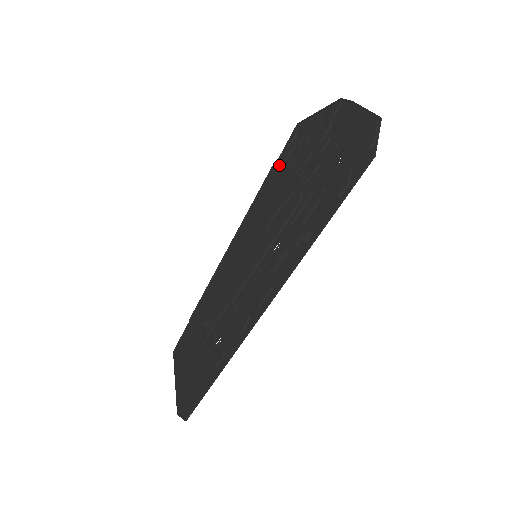
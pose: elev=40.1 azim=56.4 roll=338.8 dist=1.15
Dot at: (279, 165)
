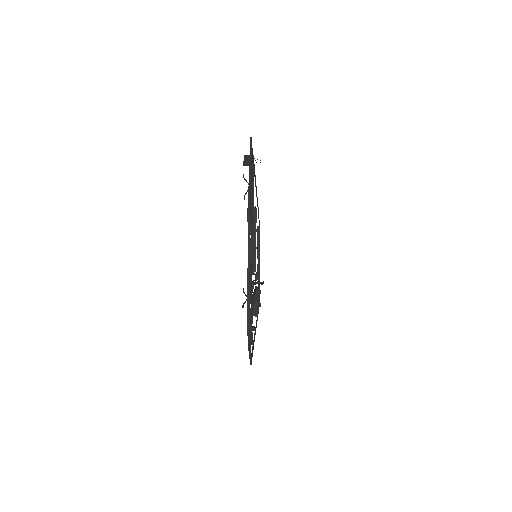
Dot at: occluded
